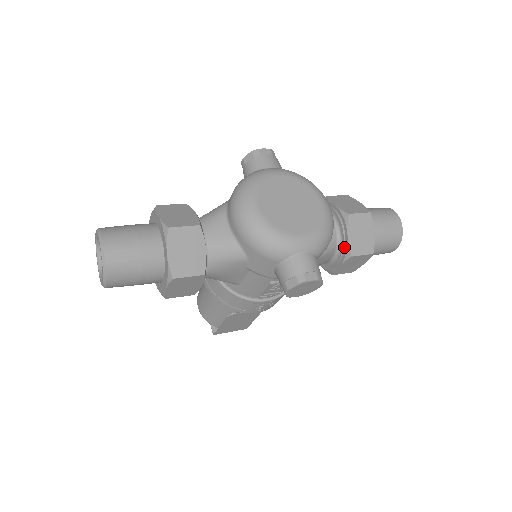
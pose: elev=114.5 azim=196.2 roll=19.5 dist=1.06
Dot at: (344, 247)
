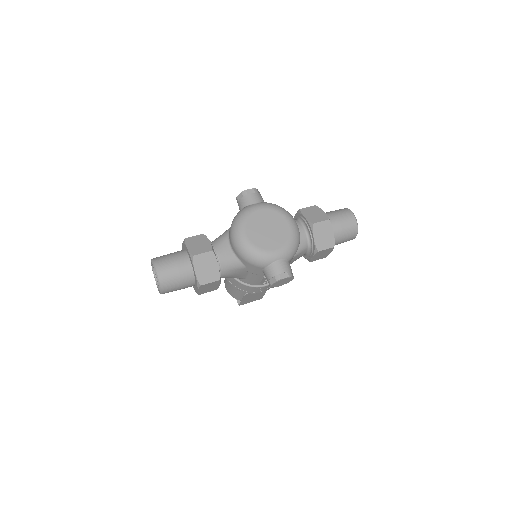
Dot at: (313, 245)
